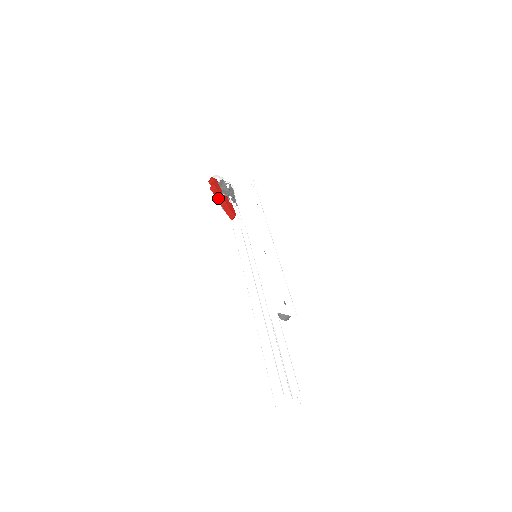
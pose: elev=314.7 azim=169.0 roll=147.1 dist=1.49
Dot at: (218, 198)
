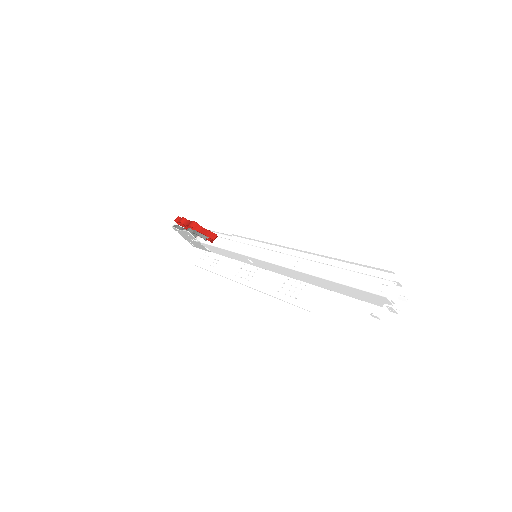
Dot at: (195, 222)
